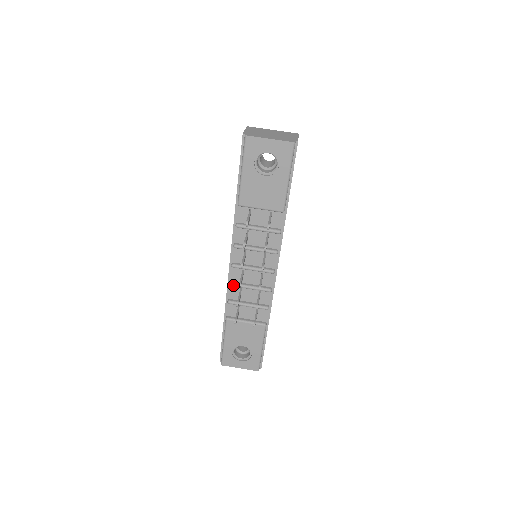
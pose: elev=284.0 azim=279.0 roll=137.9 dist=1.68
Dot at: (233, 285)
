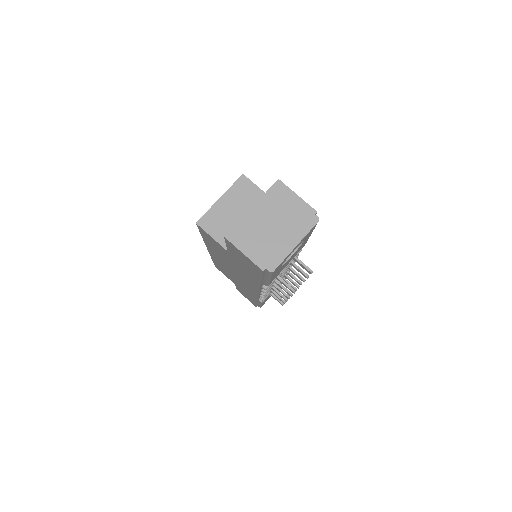
Dot at: occluded
